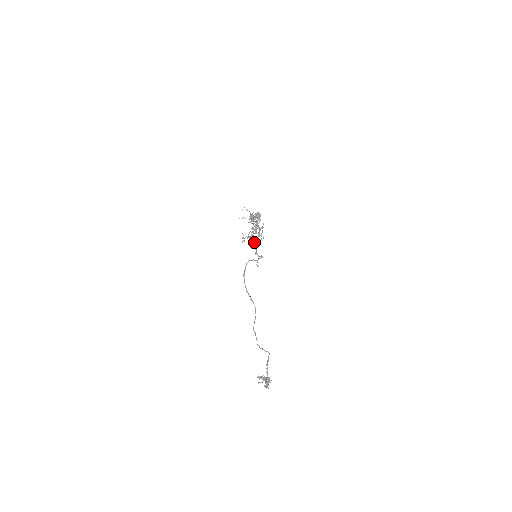
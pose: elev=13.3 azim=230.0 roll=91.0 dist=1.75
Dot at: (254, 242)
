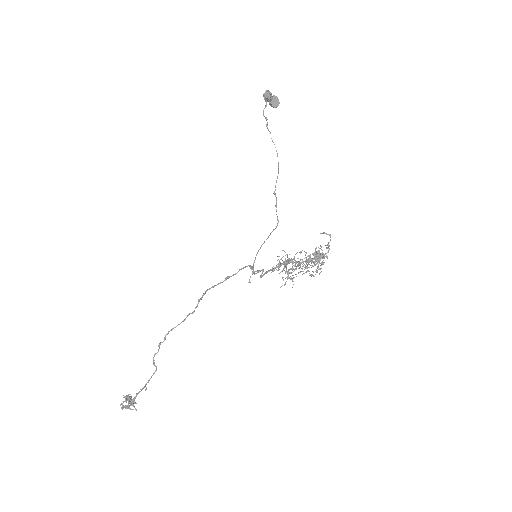
Dot at: (282, 264)
